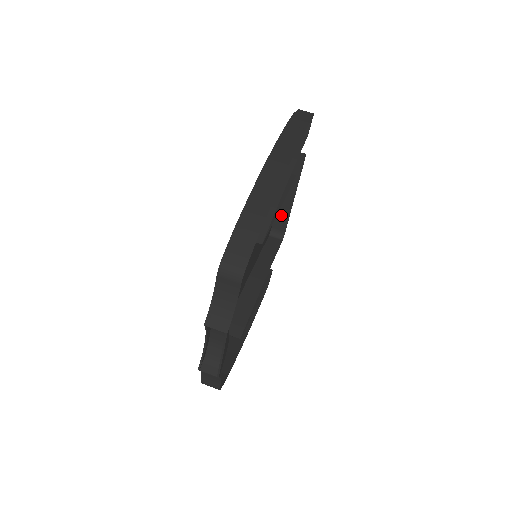
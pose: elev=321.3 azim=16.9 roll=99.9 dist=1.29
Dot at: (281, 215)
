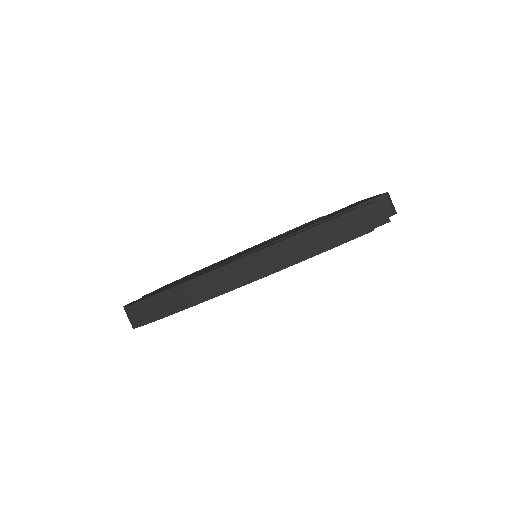
Dot at: occluded
